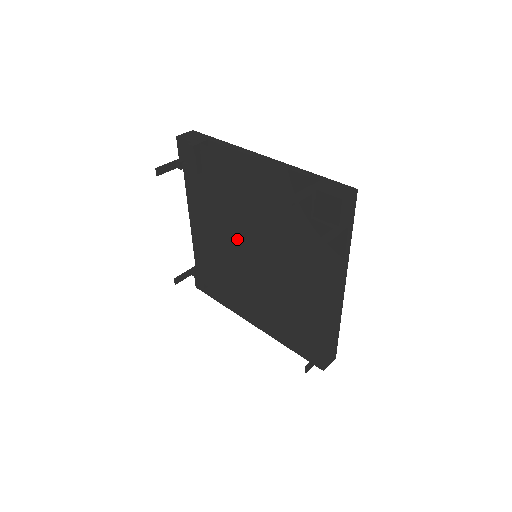
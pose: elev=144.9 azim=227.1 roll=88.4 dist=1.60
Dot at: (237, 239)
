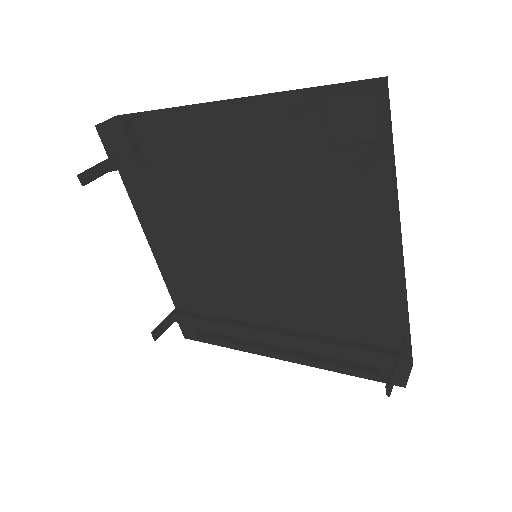
Dot at: (222, 241)
